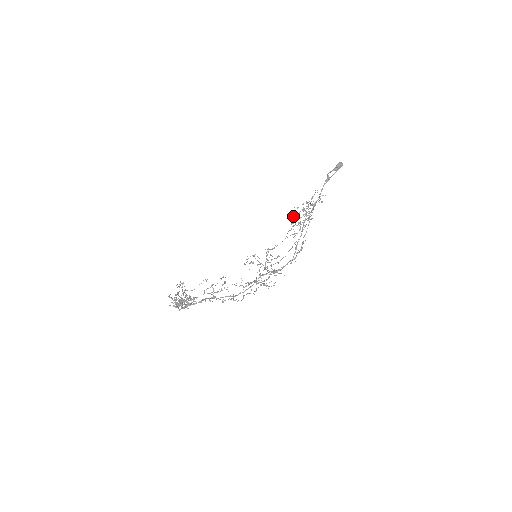
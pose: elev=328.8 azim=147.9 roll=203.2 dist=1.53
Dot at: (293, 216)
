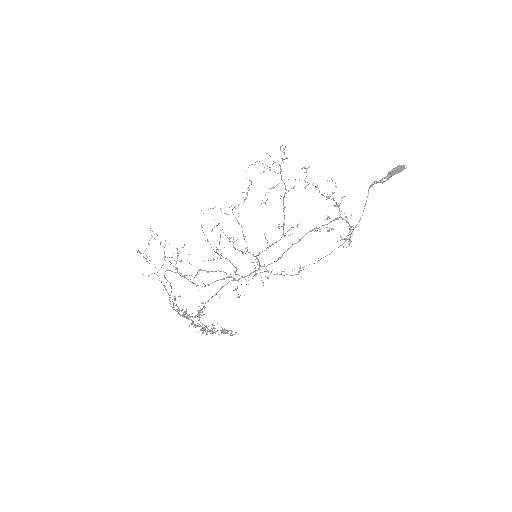
Dot at: occluded
